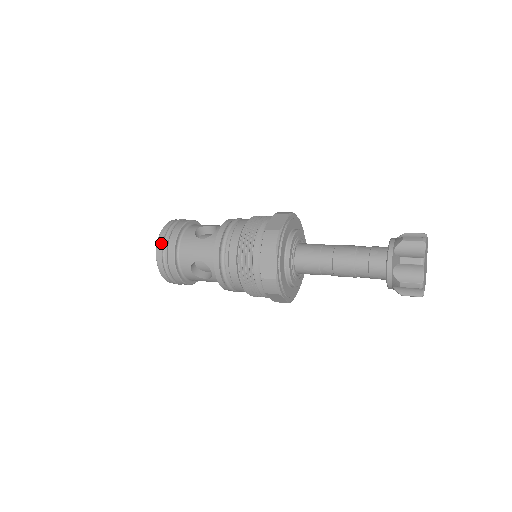
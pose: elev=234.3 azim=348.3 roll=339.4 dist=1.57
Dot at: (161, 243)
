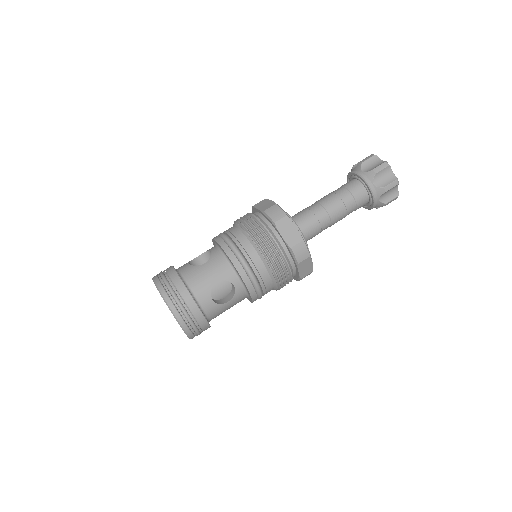
Dot at: (166, 292)
